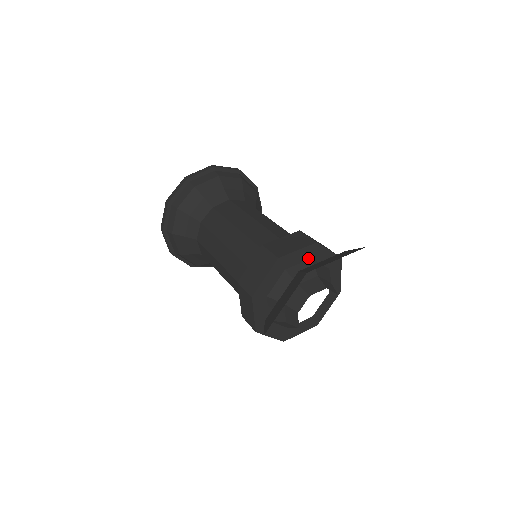
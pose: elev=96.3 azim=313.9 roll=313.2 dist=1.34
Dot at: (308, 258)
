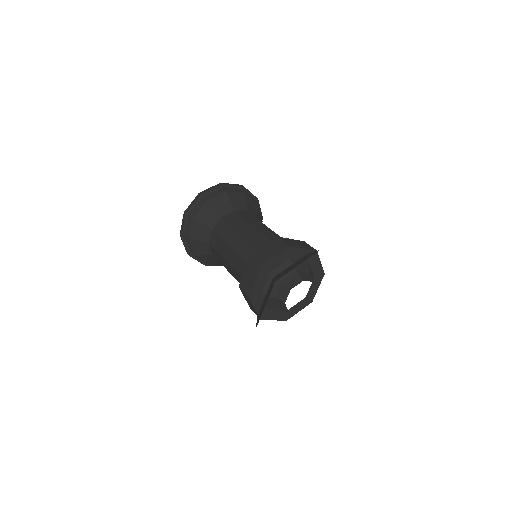
Dot at: (267, 275)
